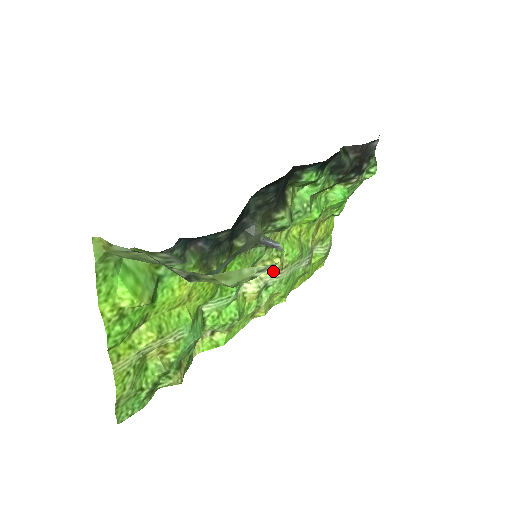
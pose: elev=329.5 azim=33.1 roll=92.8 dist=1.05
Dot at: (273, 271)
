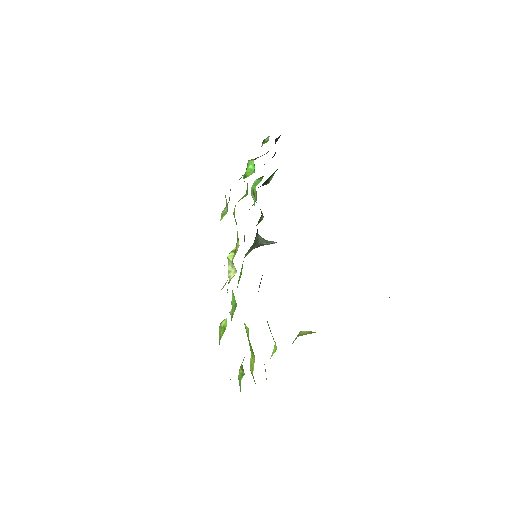
Dot at: (236, 252)
